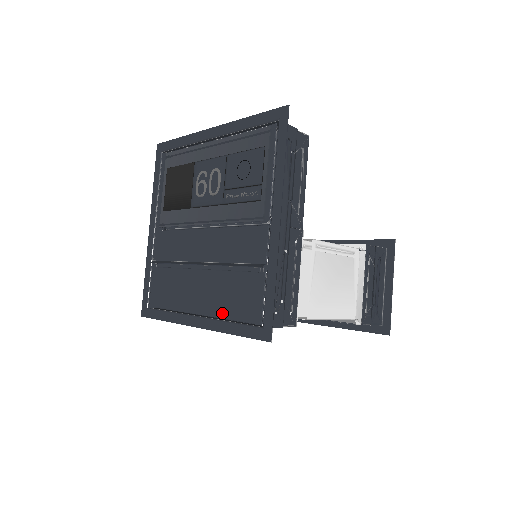
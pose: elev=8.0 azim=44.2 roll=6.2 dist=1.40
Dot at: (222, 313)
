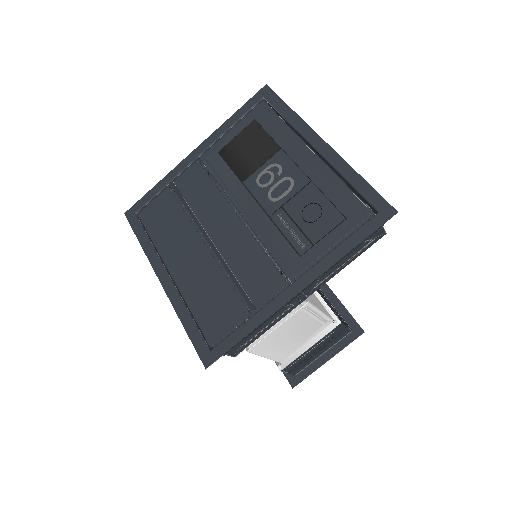
Dot at: (190, 299)
